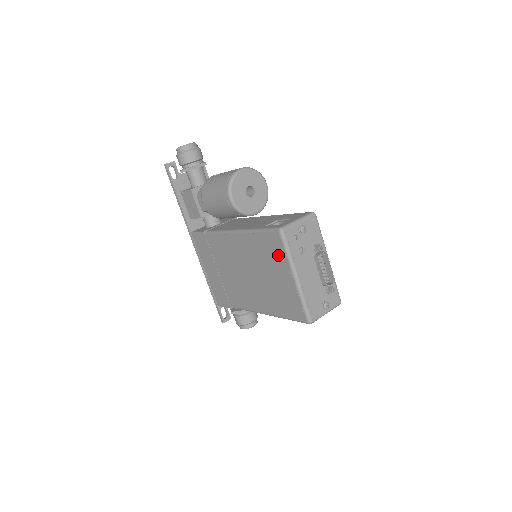
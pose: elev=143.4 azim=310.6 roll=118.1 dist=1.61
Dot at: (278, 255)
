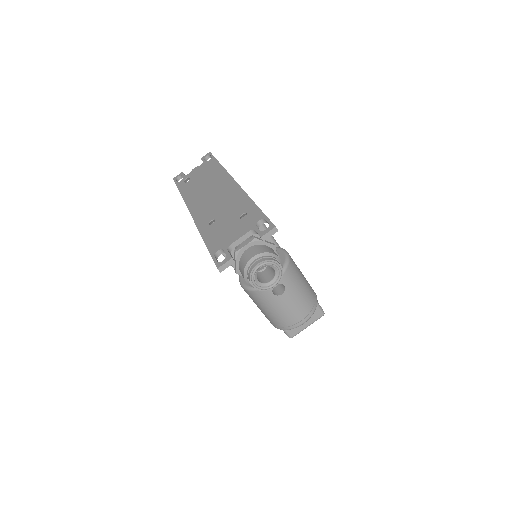
Dot at: occluded
